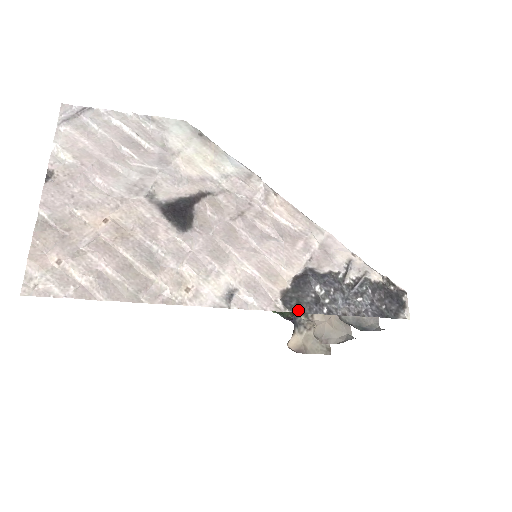
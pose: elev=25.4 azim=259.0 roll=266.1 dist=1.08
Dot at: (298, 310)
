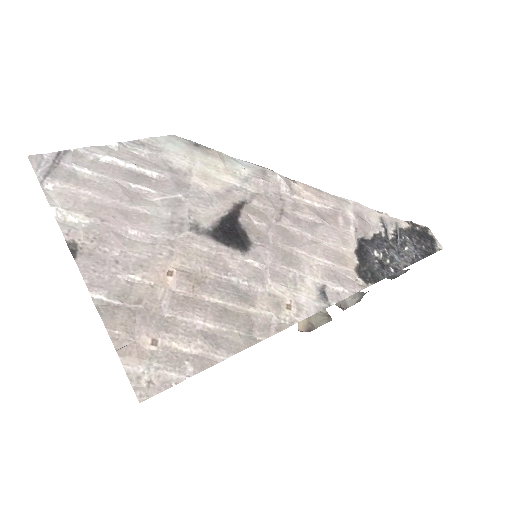
Dot at: (376, 280)
